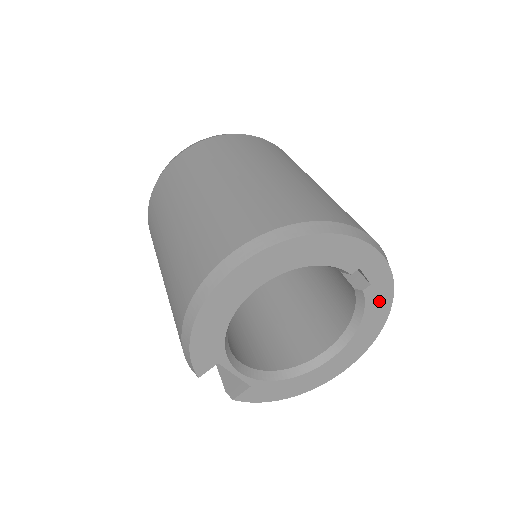
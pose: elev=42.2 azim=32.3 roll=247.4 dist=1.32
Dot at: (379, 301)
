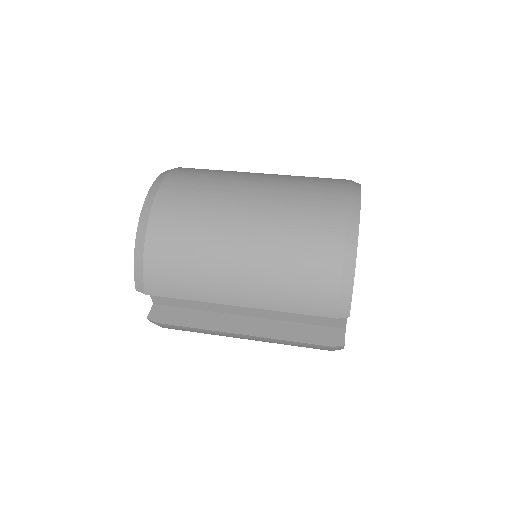
Dot at: occluded
